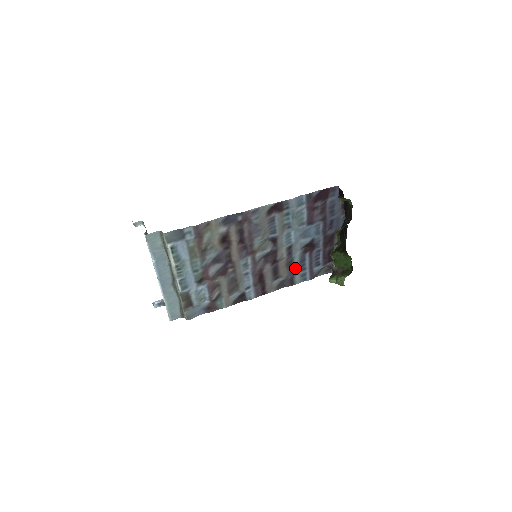
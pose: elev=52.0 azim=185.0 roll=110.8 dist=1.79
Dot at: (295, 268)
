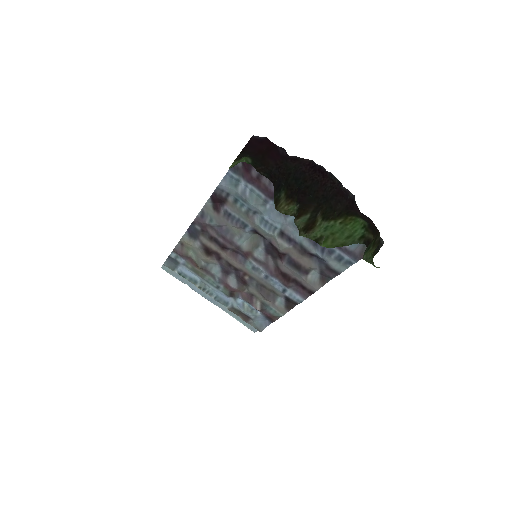
Dot at: (316, 254)
